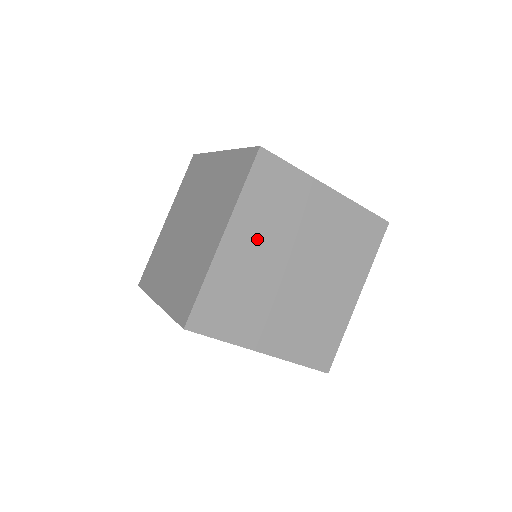
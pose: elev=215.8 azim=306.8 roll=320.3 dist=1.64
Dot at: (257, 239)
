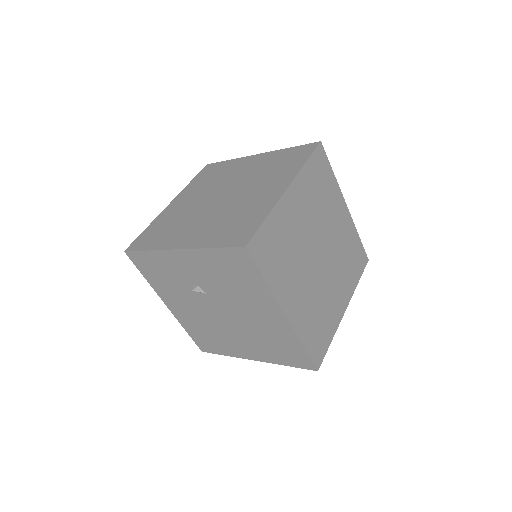
Dot at: (305, 208)
